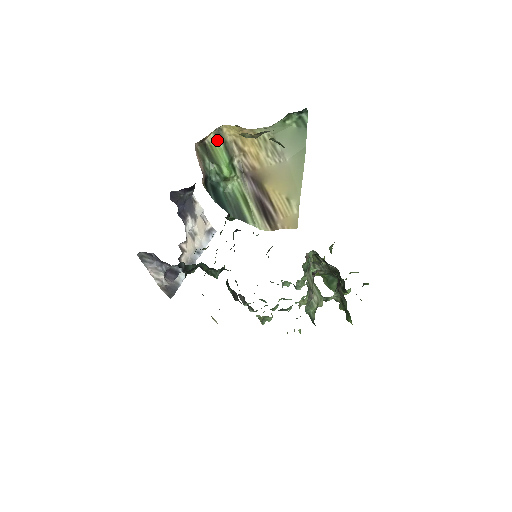
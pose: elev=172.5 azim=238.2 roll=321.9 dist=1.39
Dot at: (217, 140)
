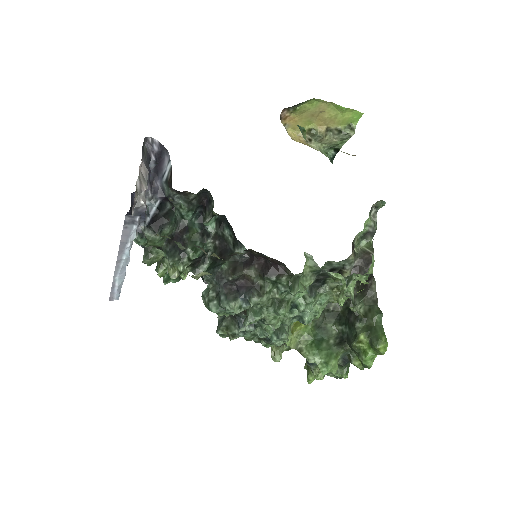
Dot at: occluded
